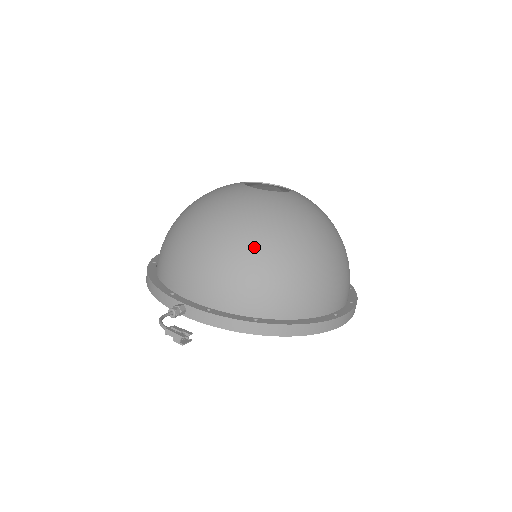
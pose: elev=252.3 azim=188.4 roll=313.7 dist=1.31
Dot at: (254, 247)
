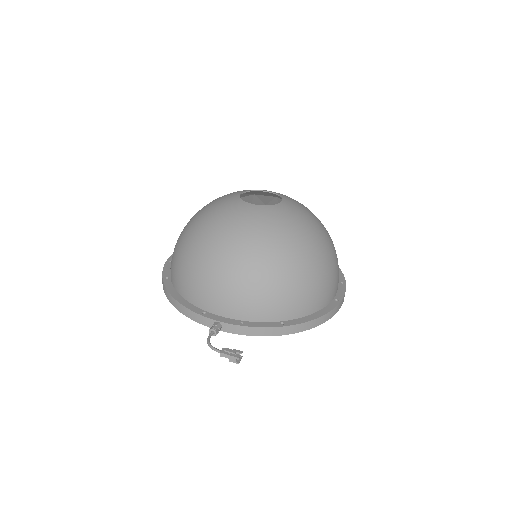
Dot at: (272, 265)
